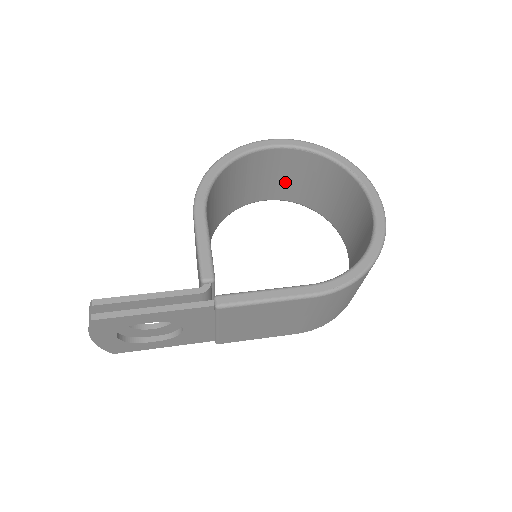
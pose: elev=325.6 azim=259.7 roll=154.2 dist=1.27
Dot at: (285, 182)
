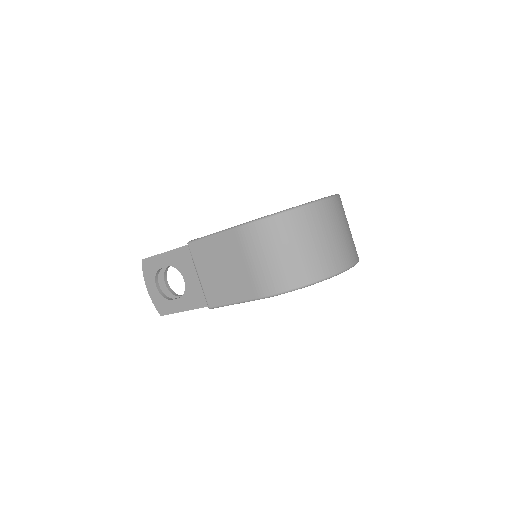
Dot at: occluded
